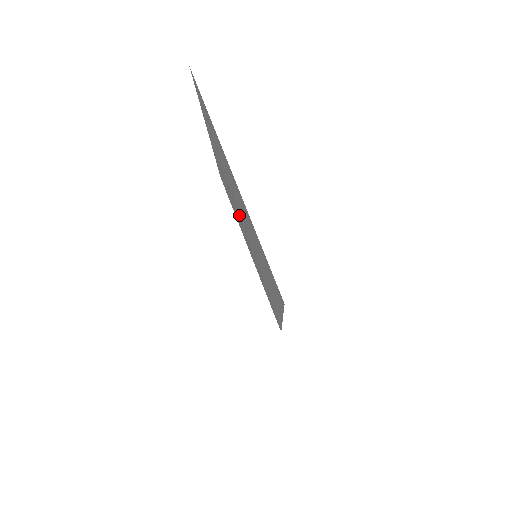
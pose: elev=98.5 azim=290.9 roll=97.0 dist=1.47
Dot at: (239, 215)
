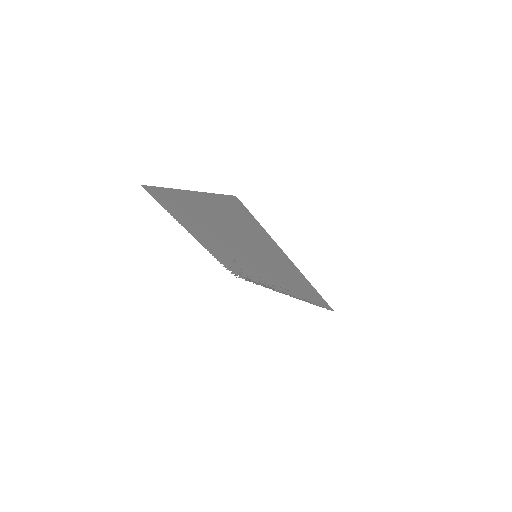
Dot at: (235, 253)
